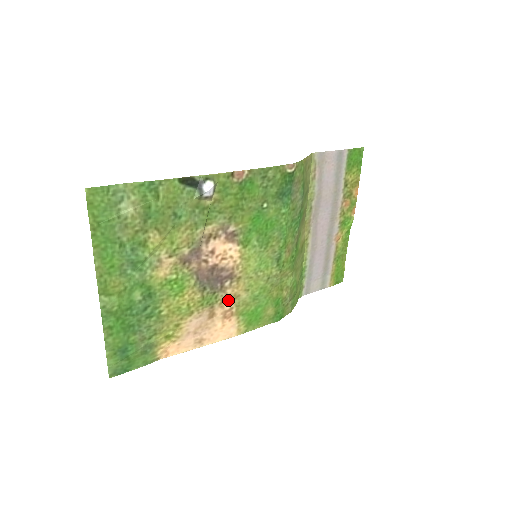
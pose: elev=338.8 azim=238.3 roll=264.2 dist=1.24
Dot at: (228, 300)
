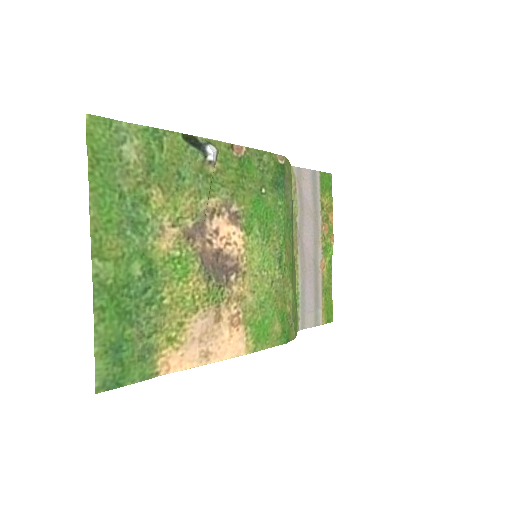
Dot at: (234, 301)
